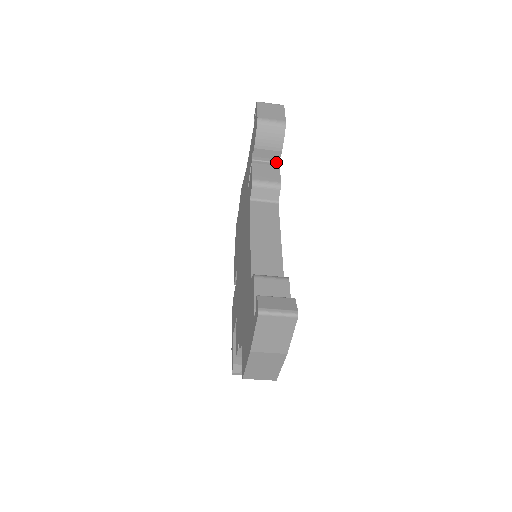
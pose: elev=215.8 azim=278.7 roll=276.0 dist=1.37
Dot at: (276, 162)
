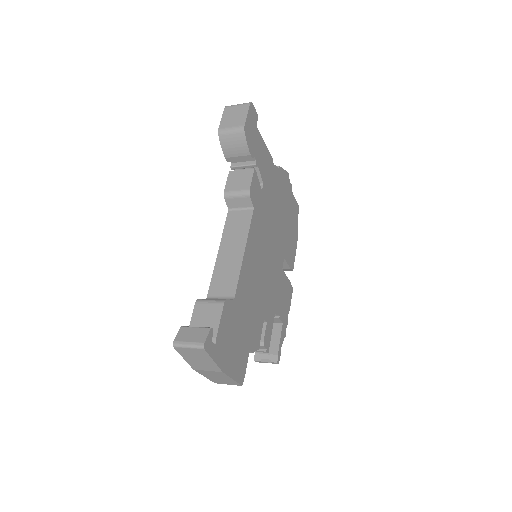
Dot at: (252, 164)
